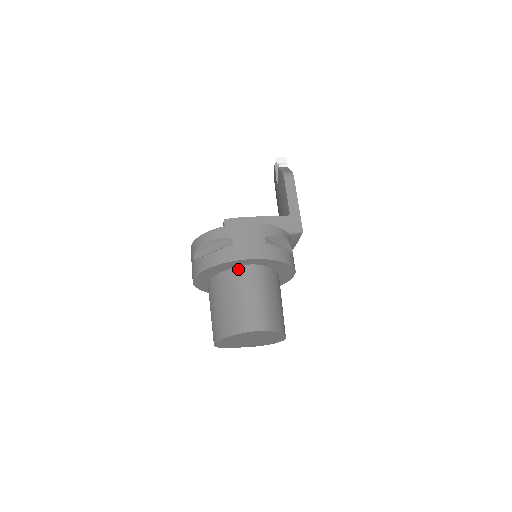
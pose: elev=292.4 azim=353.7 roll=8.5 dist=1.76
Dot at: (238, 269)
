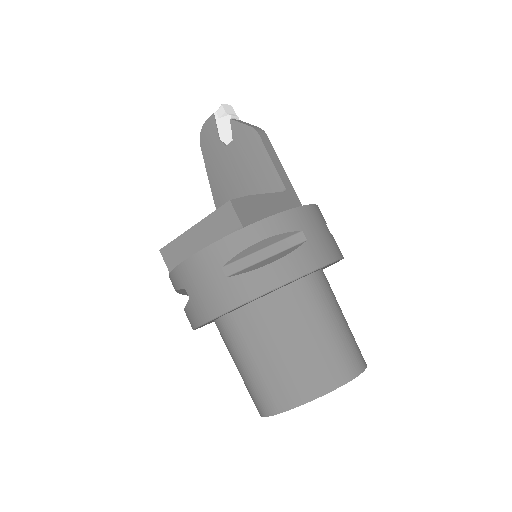
Dot at: (308, 281)
